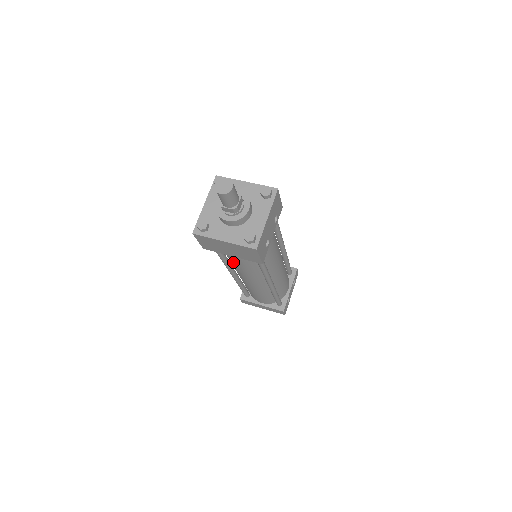
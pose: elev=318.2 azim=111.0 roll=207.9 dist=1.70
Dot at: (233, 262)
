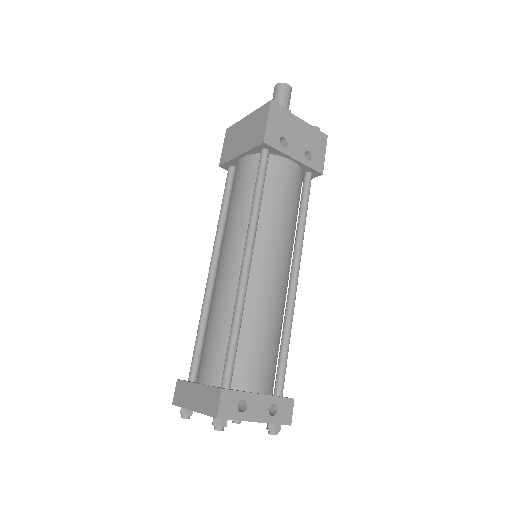
Dot at: (231, 199)
